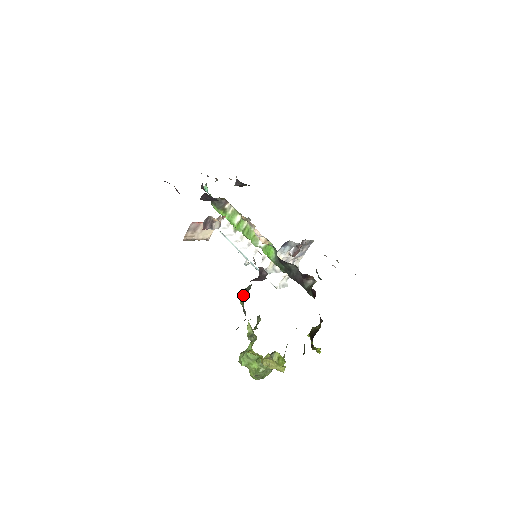
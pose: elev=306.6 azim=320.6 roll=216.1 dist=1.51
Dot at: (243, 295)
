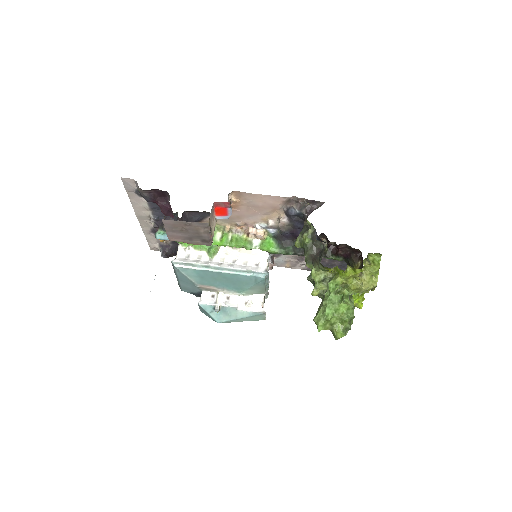
Dot at: (308, 229)
